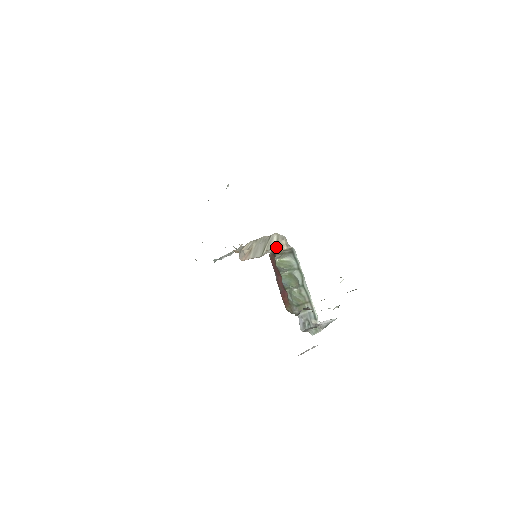
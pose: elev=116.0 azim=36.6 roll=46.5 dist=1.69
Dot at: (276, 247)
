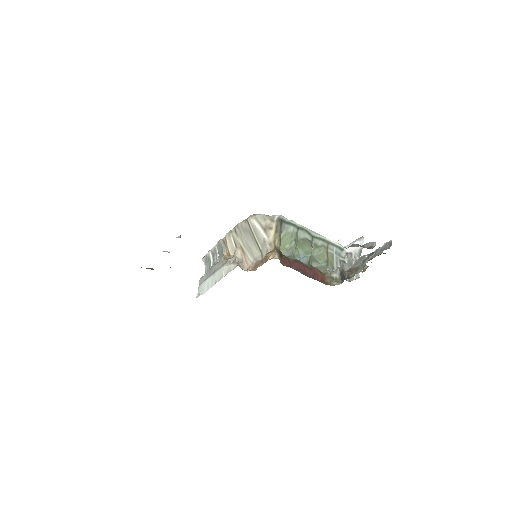
Dot at: (268, 236)
